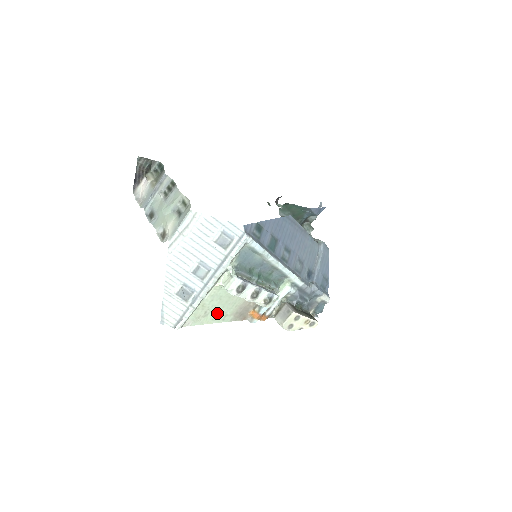
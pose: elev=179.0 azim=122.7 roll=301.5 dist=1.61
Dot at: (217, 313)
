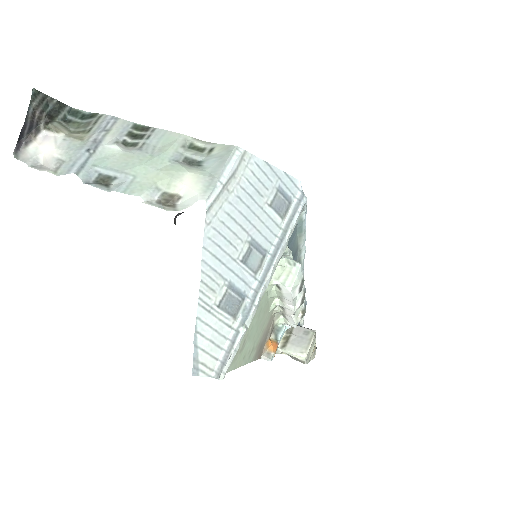
Dot at: (249, 344)
